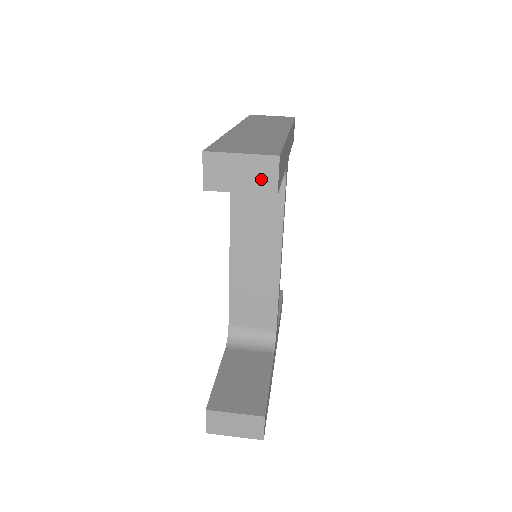
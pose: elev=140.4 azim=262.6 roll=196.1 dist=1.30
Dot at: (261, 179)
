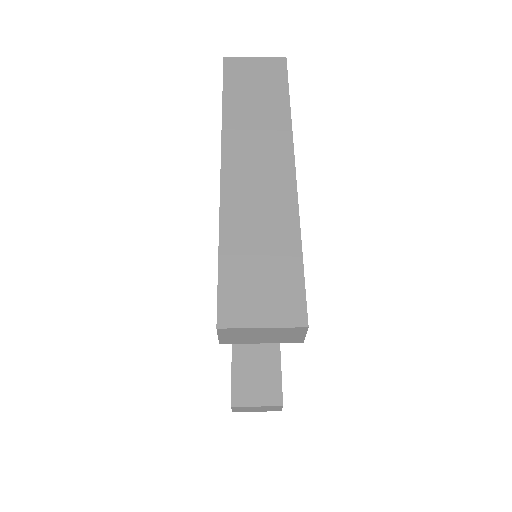
Dot at: (286, 337)
